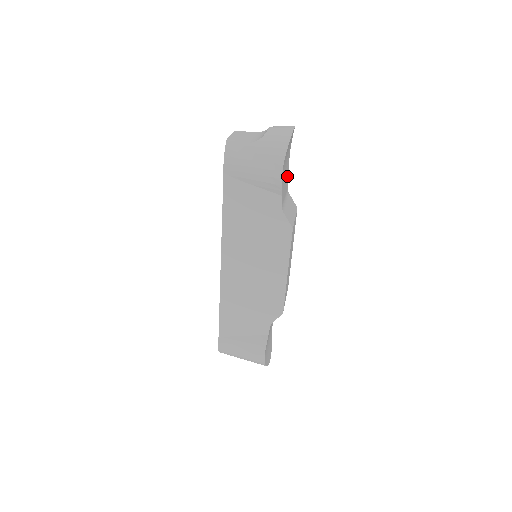
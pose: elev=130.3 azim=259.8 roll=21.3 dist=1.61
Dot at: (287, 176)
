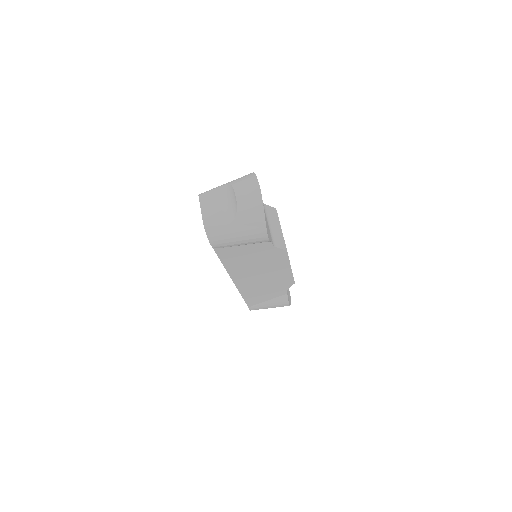
Dot at: occluded
